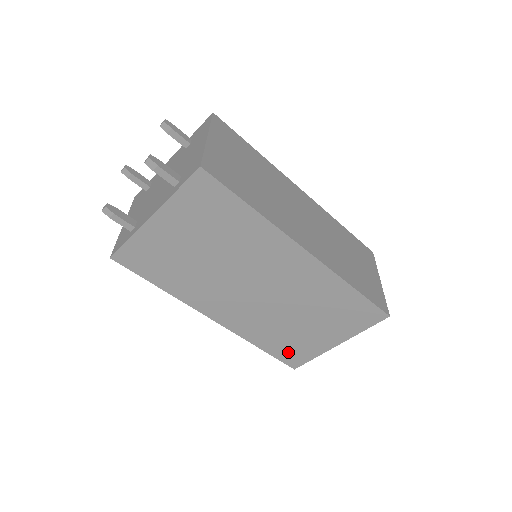
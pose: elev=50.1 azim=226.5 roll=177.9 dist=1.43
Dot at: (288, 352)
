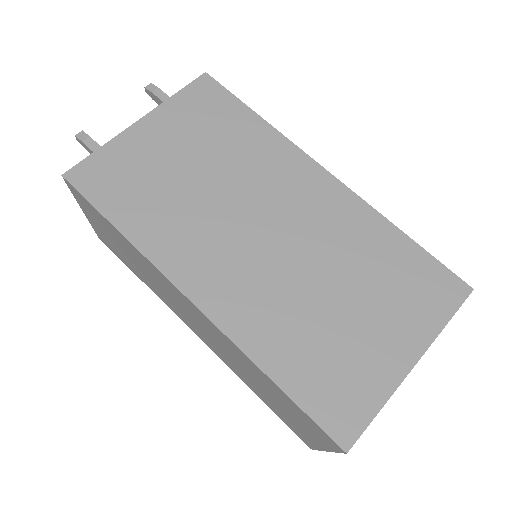
Dot at: (327, 391)
